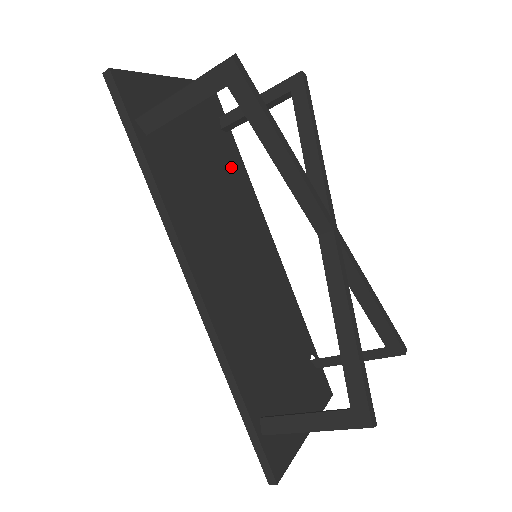
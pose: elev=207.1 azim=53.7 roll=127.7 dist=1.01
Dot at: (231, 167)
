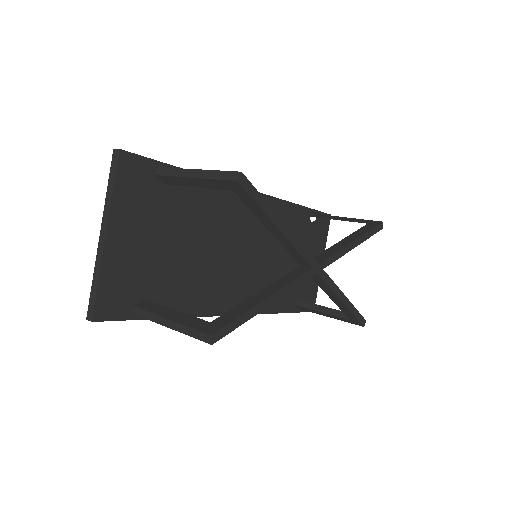
Dot at: (194, 201)
